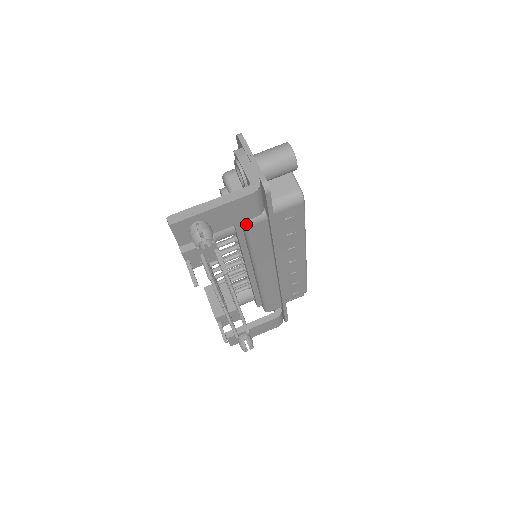
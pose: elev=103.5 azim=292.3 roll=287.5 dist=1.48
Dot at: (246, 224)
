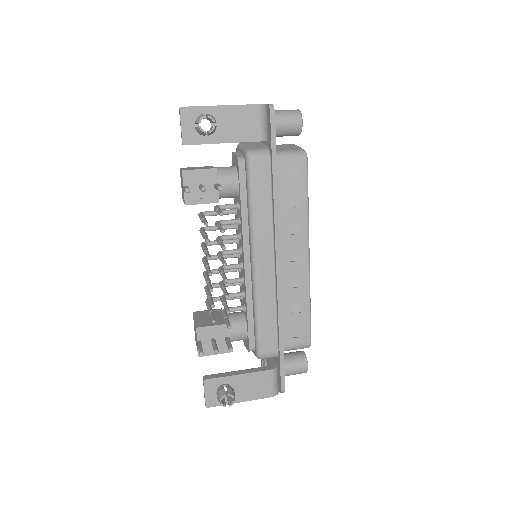
Dot at: (249, 157)
